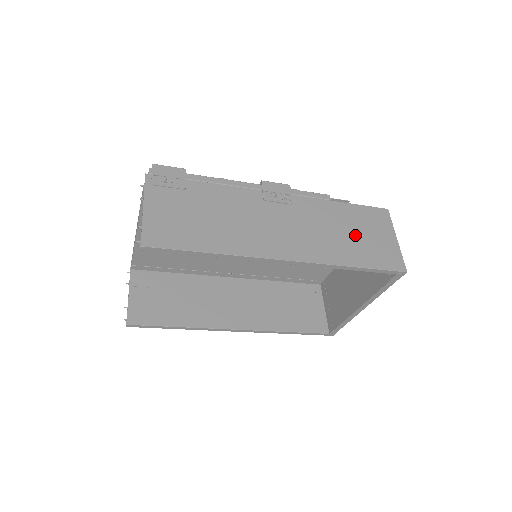
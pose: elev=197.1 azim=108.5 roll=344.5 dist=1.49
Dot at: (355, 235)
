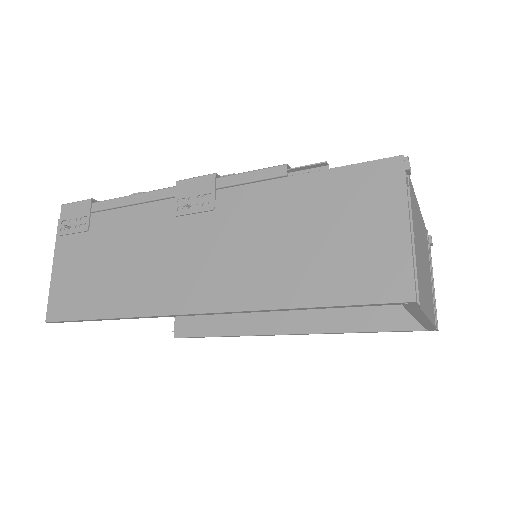
Dot at: (316, 239)
